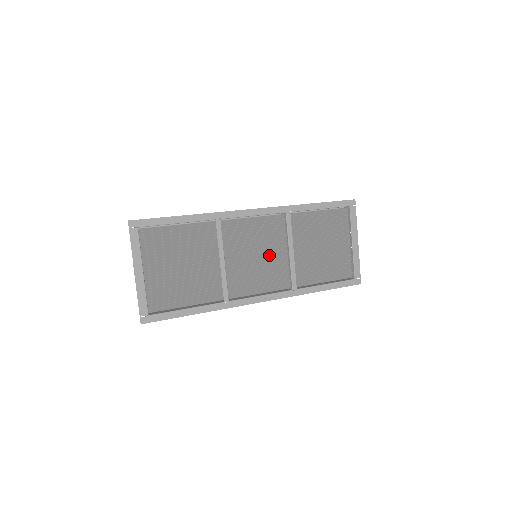
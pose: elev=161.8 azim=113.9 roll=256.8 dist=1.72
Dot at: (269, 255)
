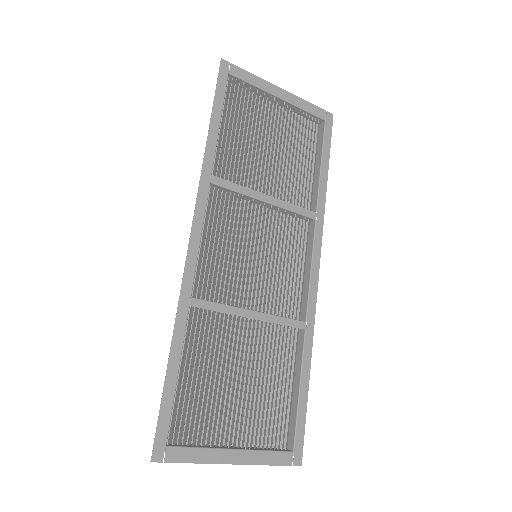
Dot at: (261, 235)
